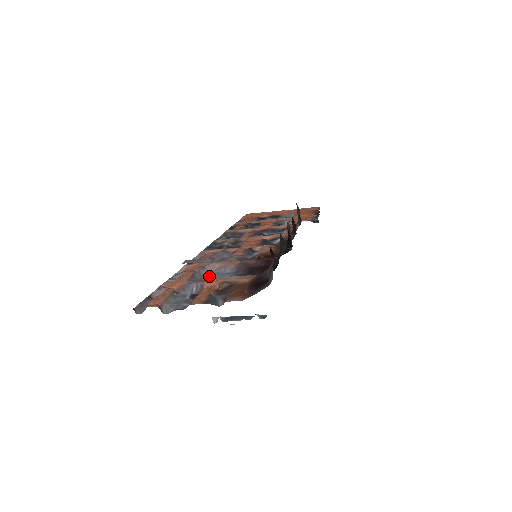
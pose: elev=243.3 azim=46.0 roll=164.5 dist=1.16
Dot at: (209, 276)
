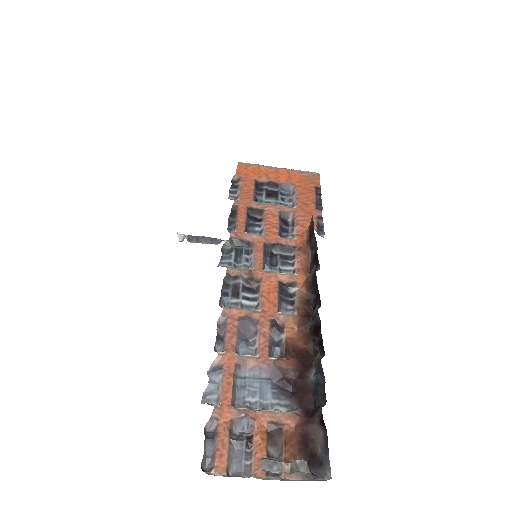
Dot at: (247, 383)
